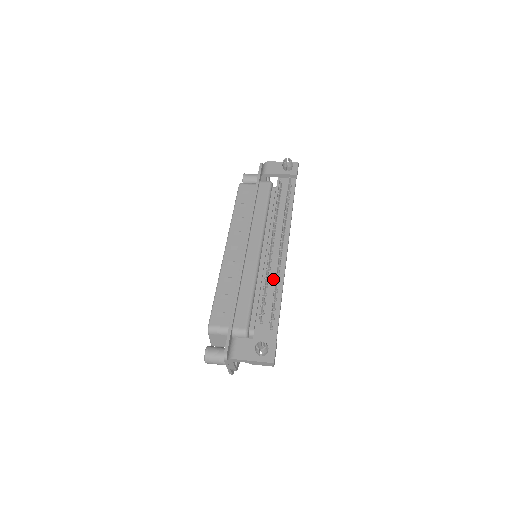
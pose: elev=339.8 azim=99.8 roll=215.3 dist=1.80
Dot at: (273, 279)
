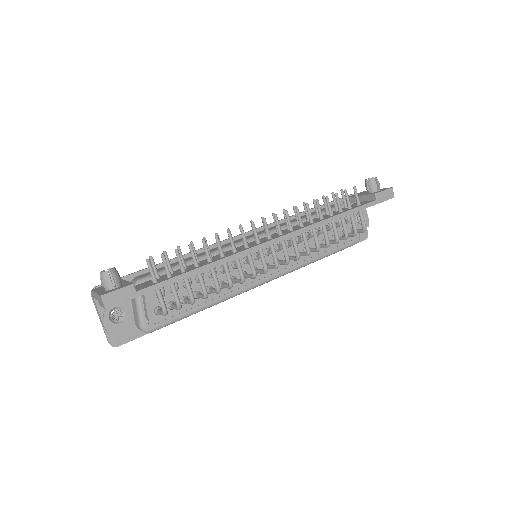
Dot at: occluded
